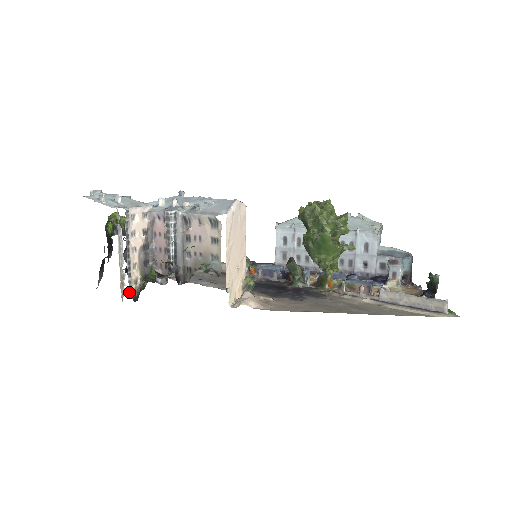
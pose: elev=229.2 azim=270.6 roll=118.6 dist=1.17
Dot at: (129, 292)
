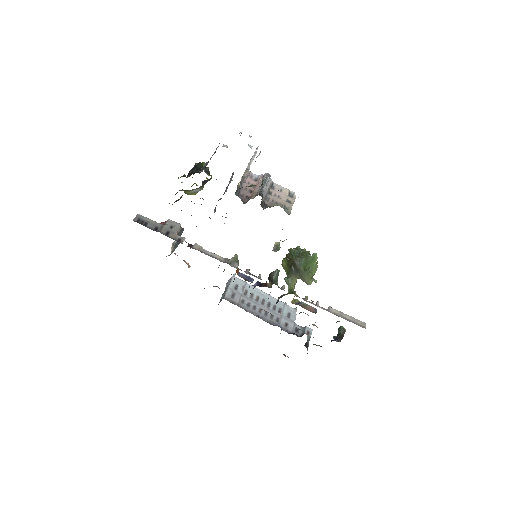
Dot at: occluded
